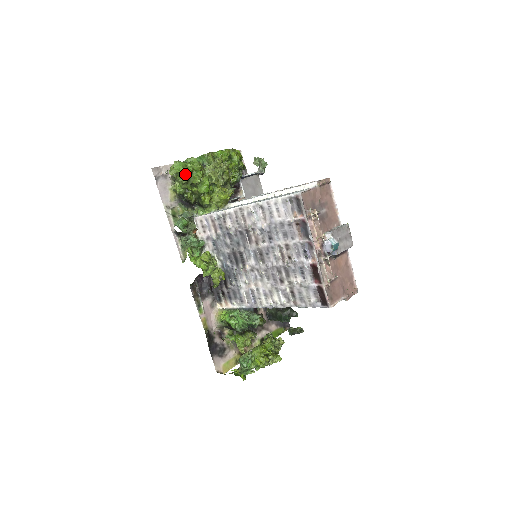
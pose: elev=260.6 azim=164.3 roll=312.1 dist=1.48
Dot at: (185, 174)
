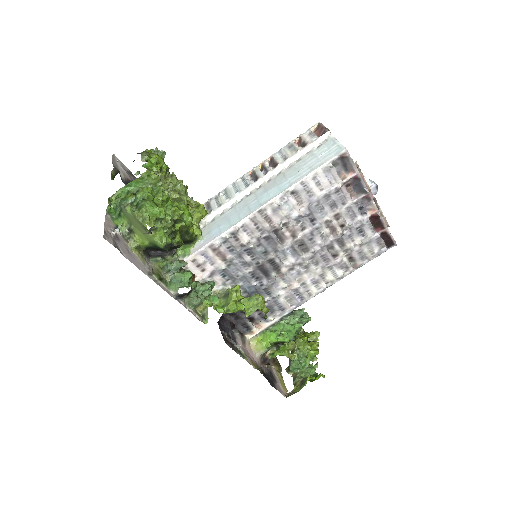
Dot at: (165, 214)
